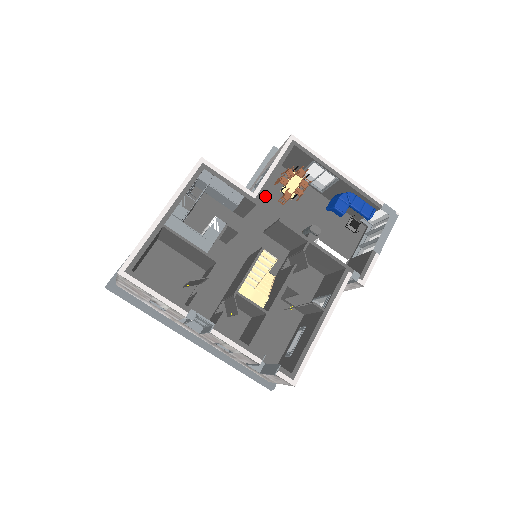
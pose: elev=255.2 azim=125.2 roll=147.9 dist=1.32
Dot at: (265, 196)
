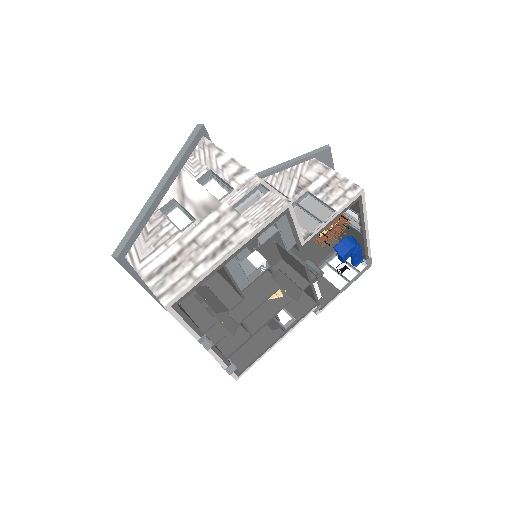
Dot at: occluded
